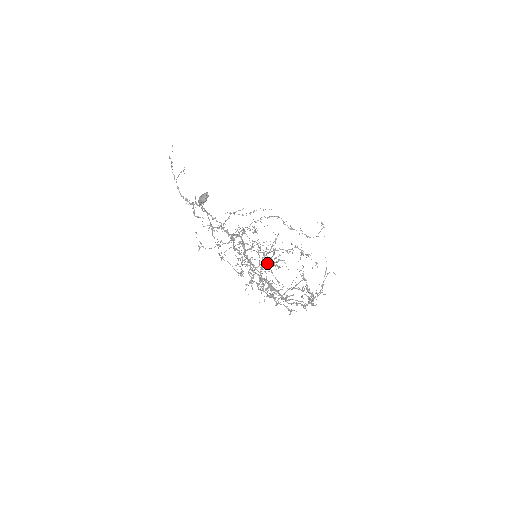
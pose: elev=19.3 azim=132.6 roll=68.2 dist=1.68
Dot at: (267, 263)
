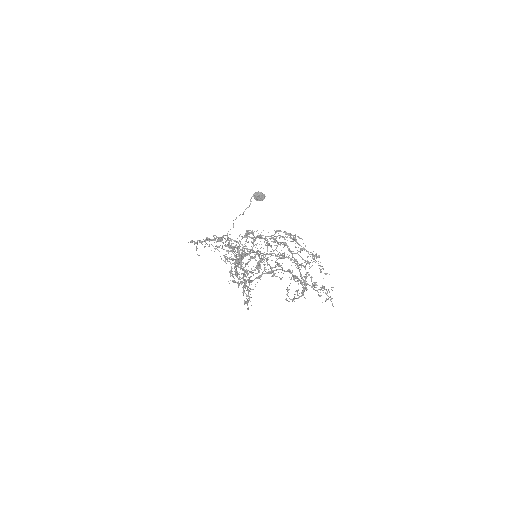
Dot at: occluded
